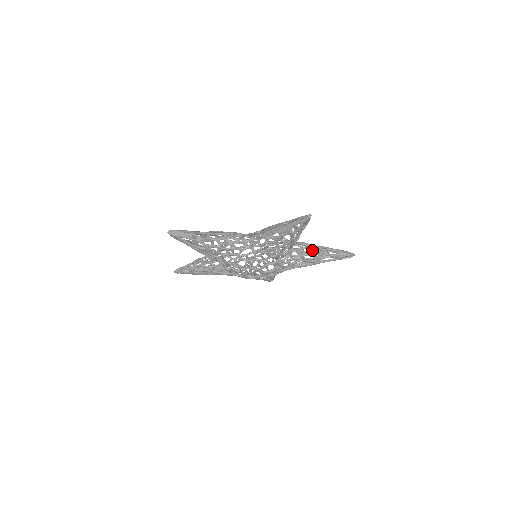
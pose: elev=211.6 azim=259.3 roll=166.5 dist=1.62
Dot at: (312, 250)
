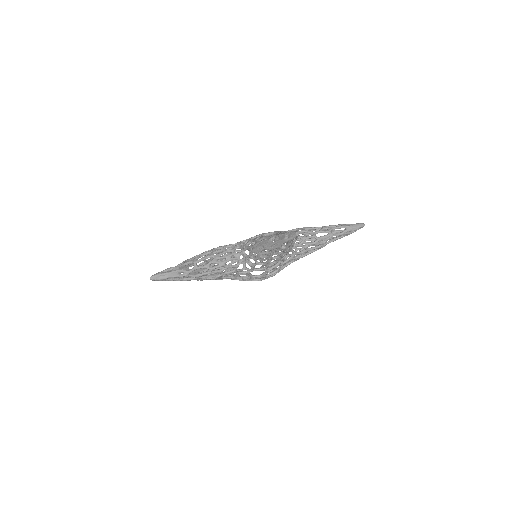
Dot at: (315, 238)
